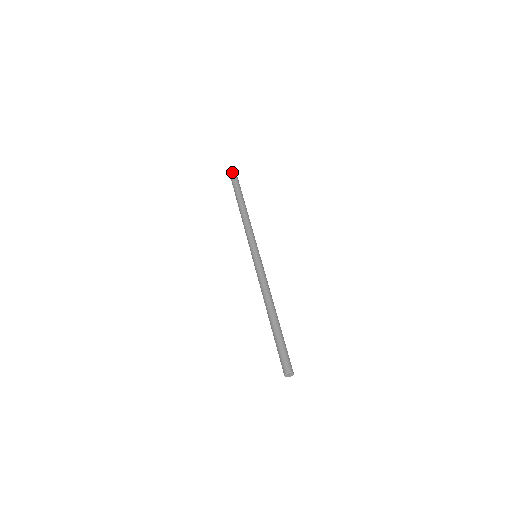
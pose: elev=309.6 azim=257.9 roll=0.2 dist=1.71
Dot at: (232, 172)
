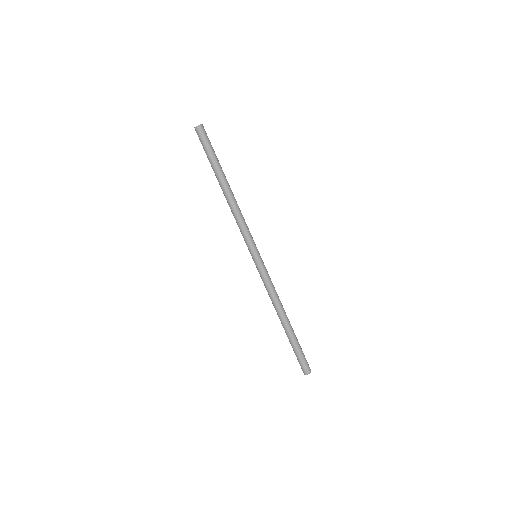
Dot at: (200, 127)
